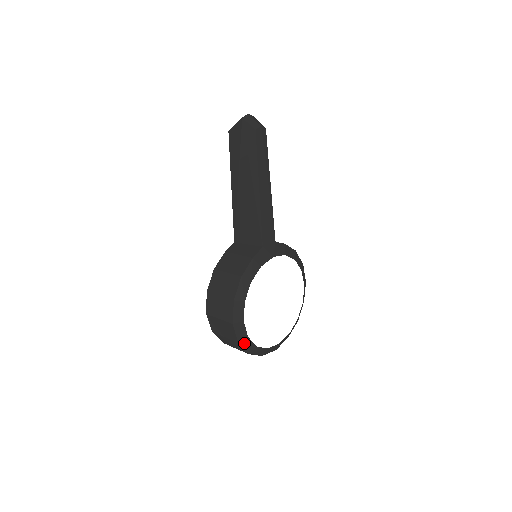
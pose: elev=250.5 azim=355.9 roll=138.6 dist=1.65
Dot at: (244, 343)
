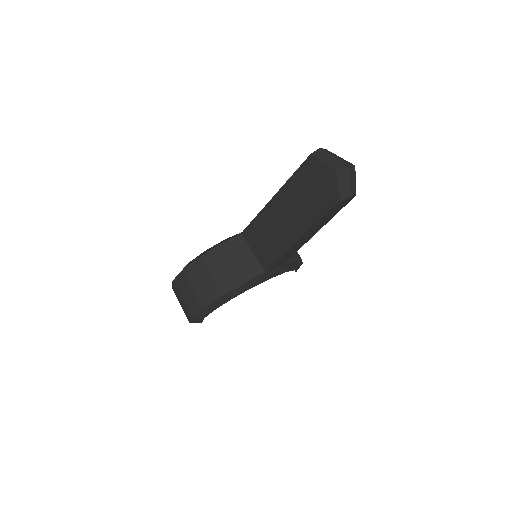
Dot at: occluded
